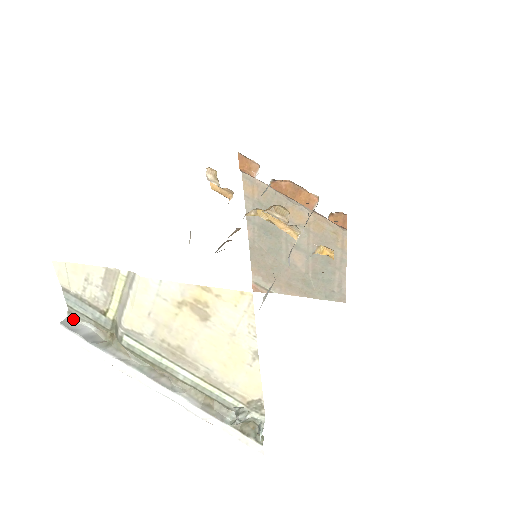
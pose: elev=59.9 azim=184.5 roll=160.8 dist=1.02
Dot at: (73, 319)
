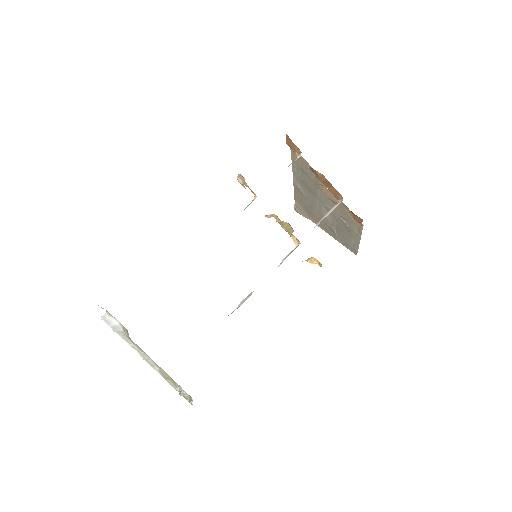
Dot at: (109, 315)
